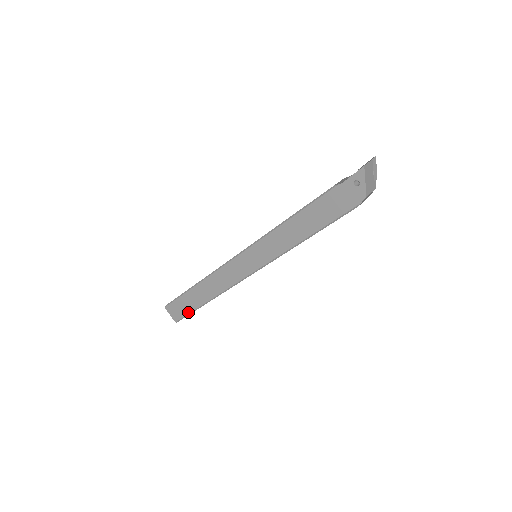
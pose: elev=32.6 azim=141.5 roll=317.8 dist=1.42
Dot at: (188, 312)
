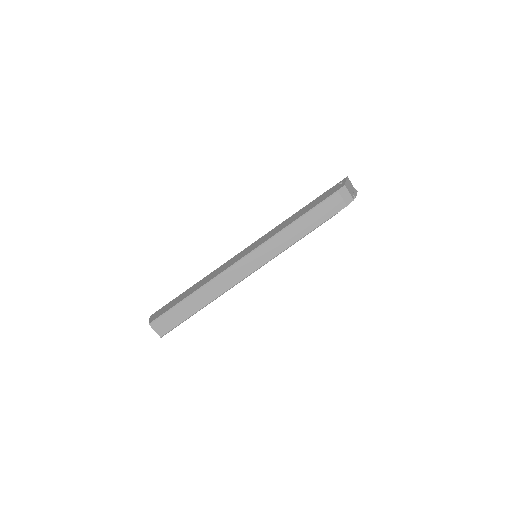
Dot at: (170, 308)
